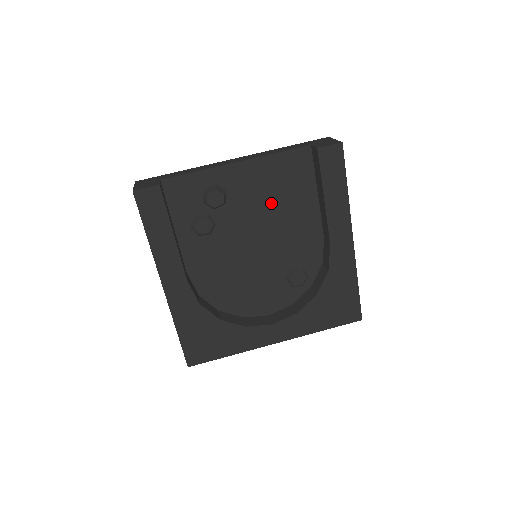
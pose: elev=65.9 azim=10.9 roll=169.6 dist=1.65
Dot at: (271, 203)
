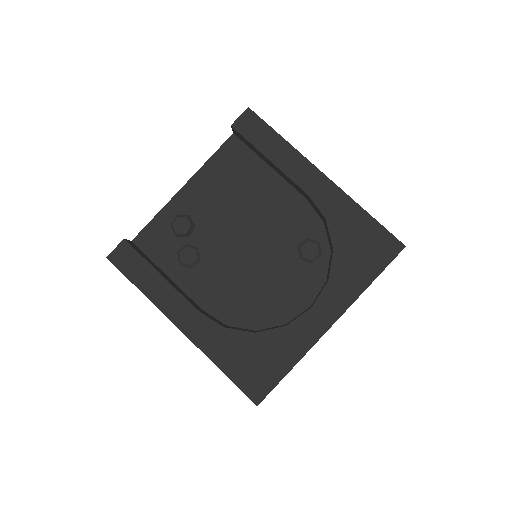
Dot at: (234, 200)
